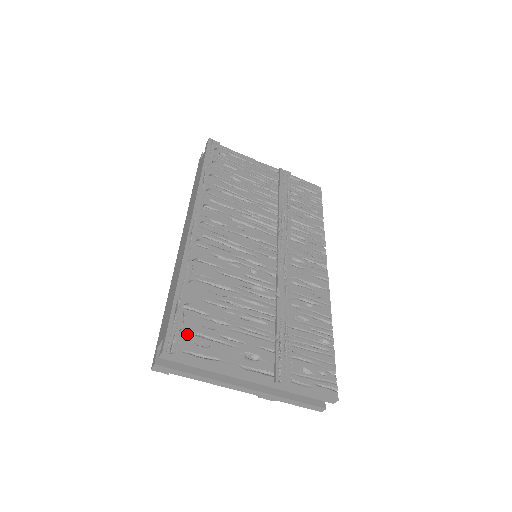
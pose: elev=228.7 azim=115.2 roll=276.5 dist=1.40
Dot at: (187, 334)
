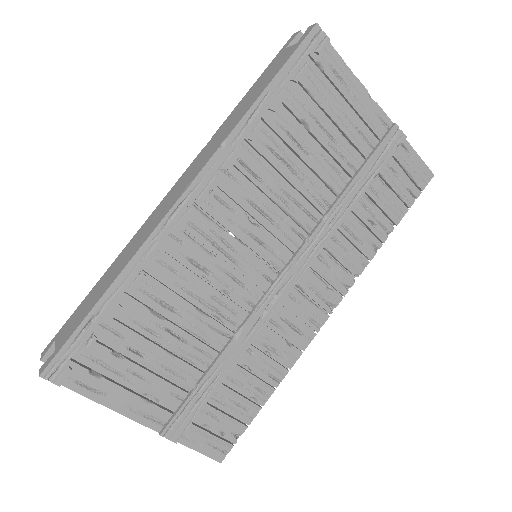
Dot at: (84, 358)
